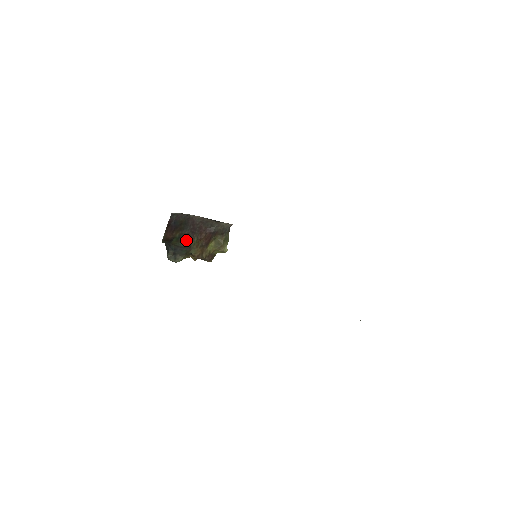
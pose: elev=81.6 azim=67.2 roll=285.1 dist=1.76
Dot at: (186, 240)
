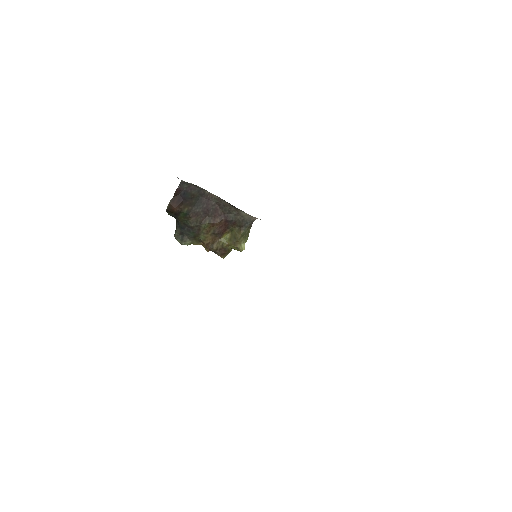
Dot at: (195, 220)
